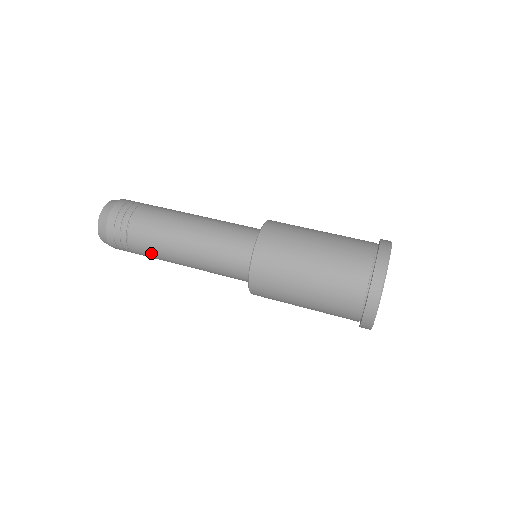
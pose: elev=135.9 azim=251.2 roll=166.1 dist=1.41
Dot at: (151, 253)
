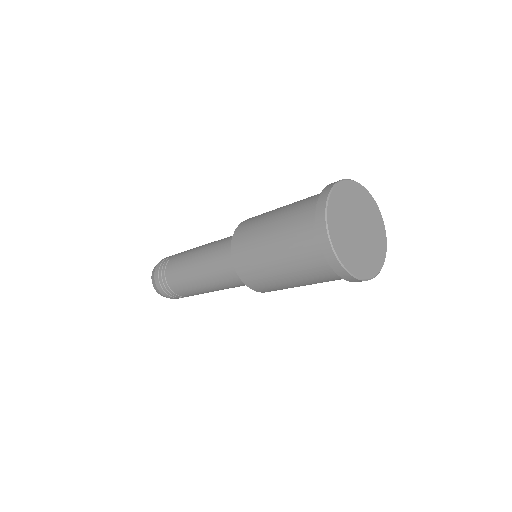
Dot at: (178, 277)
